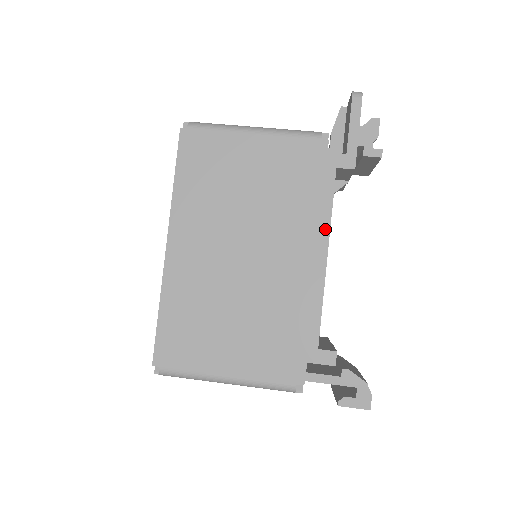
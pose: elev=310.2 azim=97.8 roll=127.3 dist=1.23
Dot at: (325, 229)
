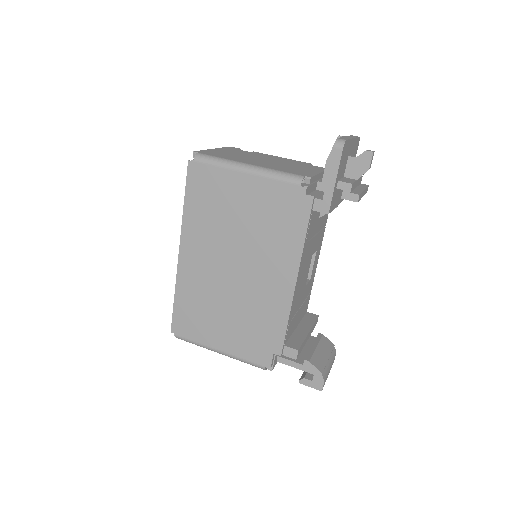
Dot at: (296, 262)
